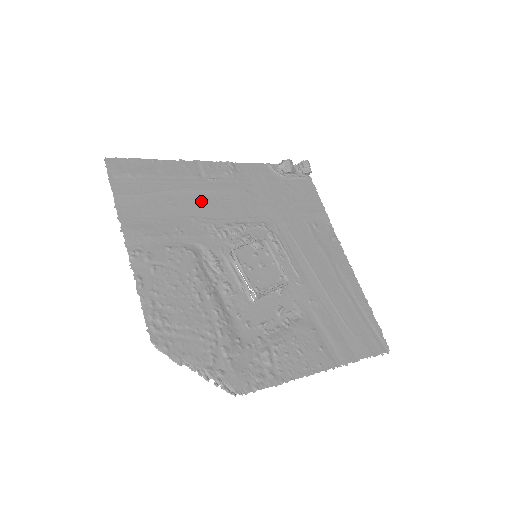
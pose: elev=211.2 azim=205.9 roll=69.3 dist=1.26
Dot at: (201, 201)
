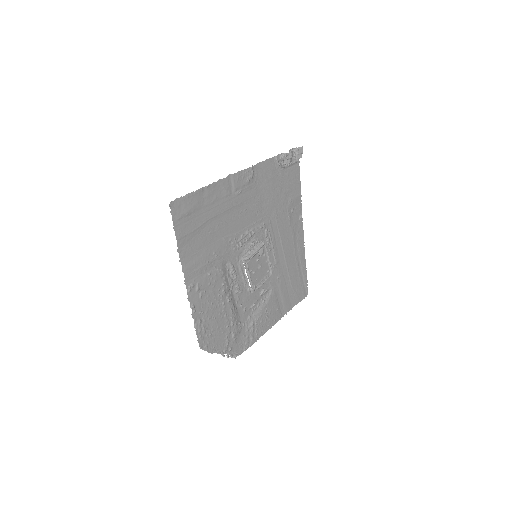
Dot at: (229, 219)
